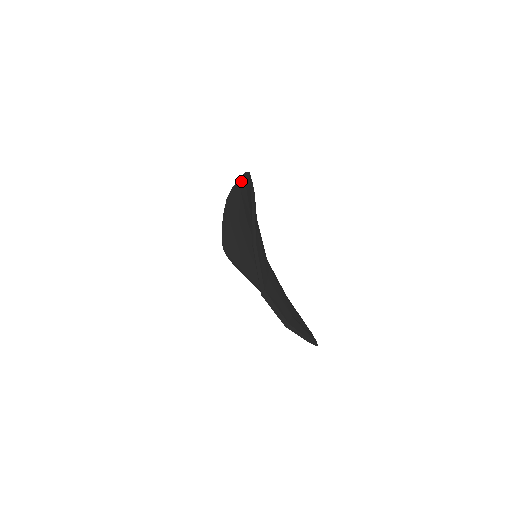
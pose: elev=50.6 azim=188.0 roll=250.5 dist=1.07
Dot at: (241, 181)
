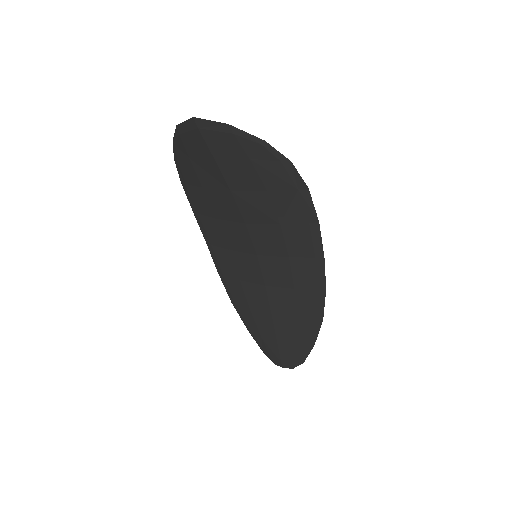
Dot at: (203, 234)
